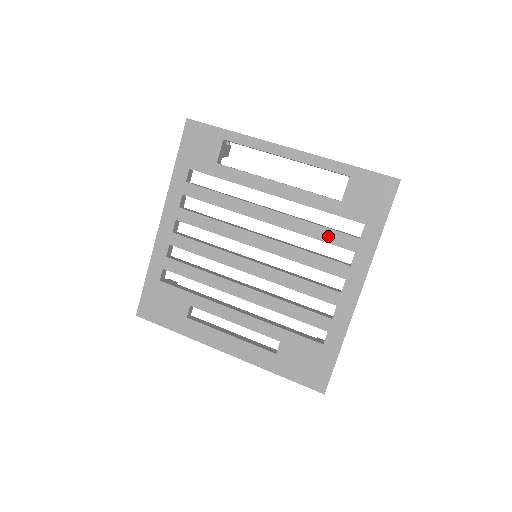
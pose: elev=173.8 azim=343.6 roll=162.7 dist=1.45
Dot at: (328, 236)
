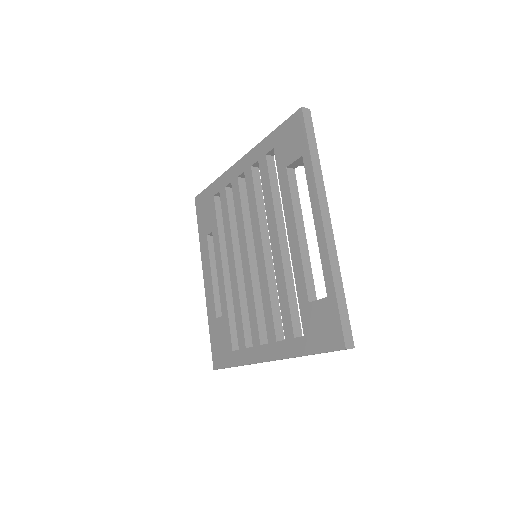
Dot at: (284, 308)
